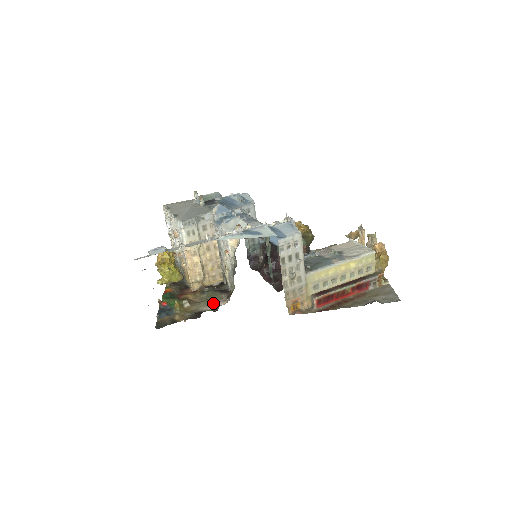
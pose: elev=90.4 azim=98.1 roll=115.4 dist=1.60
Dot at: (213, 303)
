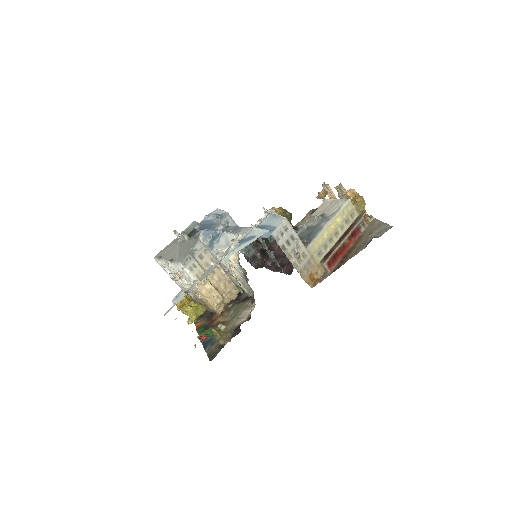
Dot at: (243, 314)
